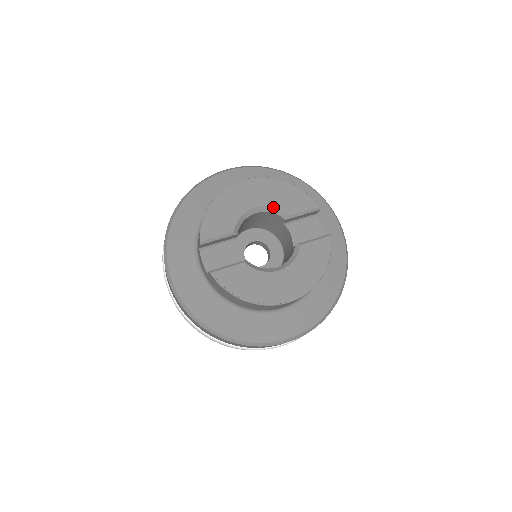
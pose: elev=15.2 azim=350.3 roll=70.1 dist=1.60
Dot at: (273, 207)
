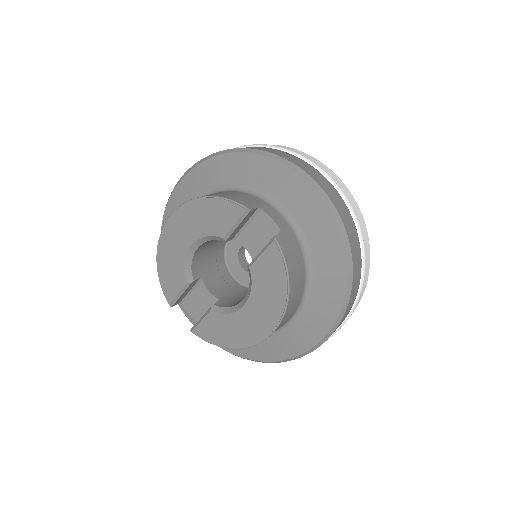
Dot at: (204, 237)
